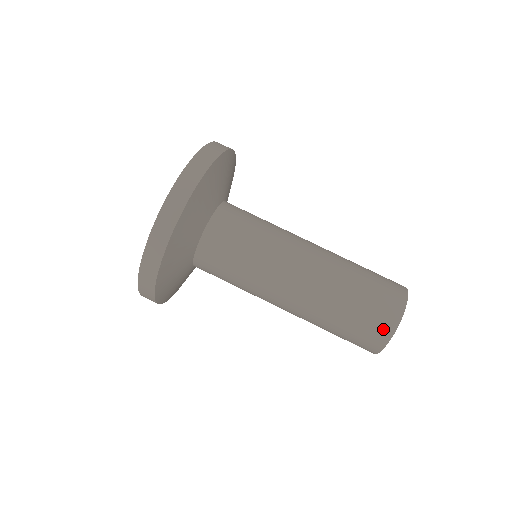
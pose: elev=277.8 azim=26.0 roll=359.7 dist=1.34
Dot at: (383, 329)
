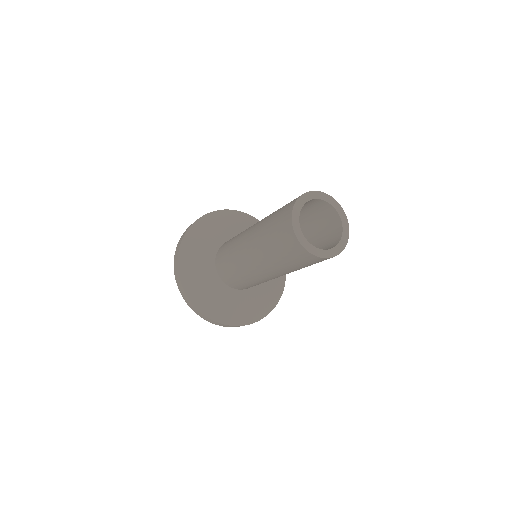
Dot at: (293, 201)
